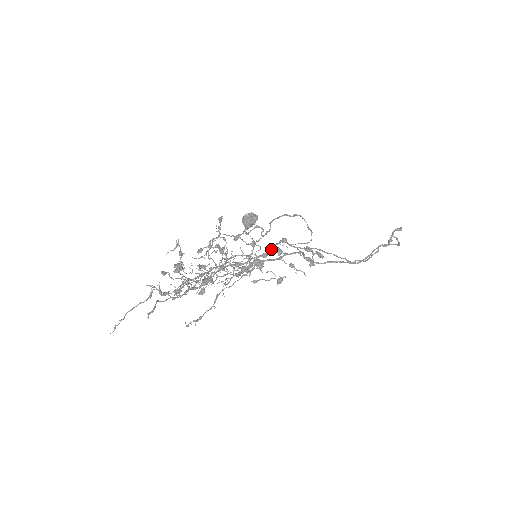
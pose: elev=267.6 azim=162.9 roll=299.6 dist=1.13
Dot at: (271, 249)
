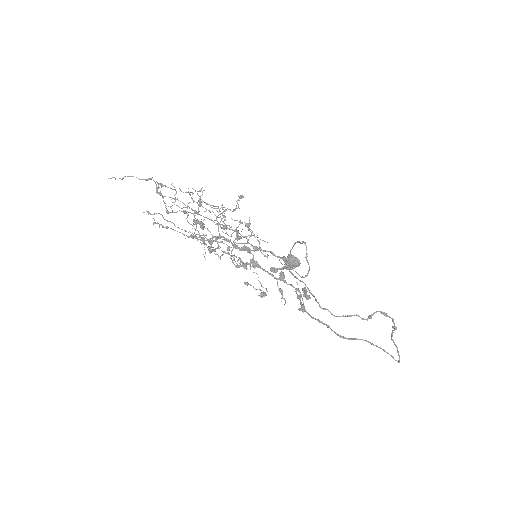
Dot at: (265, 250)
